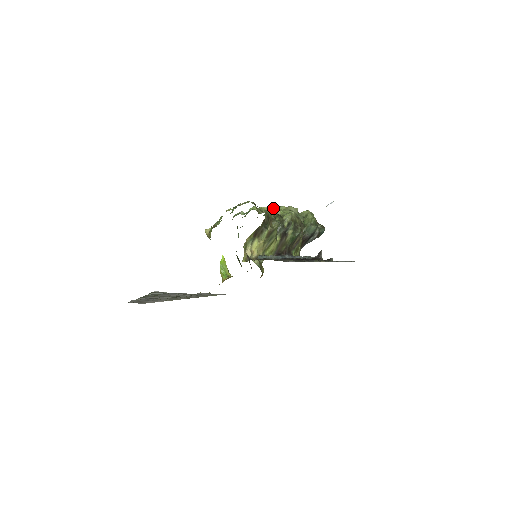
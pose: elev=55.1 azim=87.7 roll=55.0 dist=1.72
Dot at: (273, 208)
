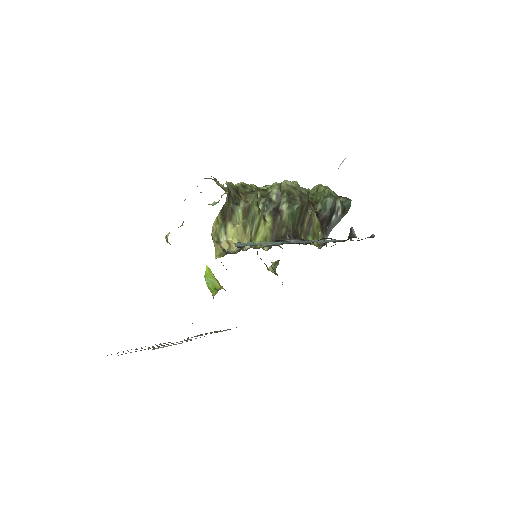
Dot at: occluded
